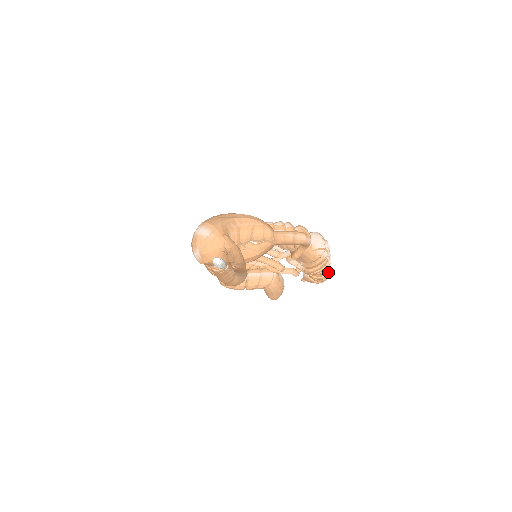
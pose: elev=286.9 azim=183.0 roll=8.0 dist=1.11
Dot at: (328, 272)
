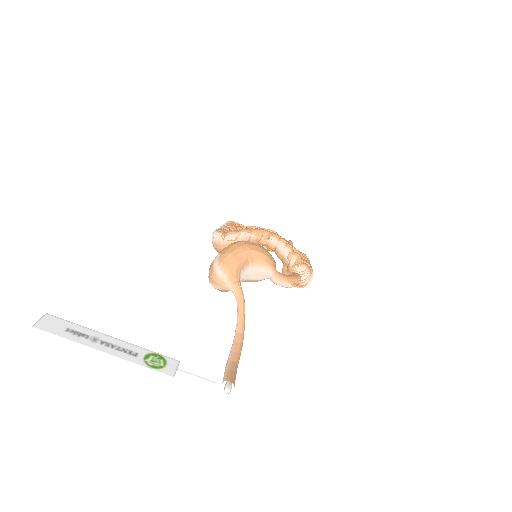
Dot at: occluded
